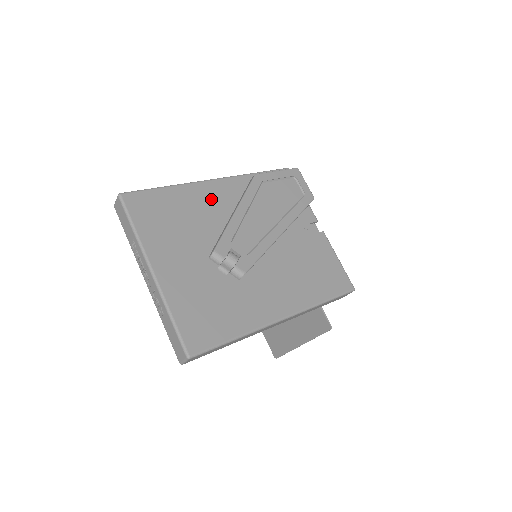
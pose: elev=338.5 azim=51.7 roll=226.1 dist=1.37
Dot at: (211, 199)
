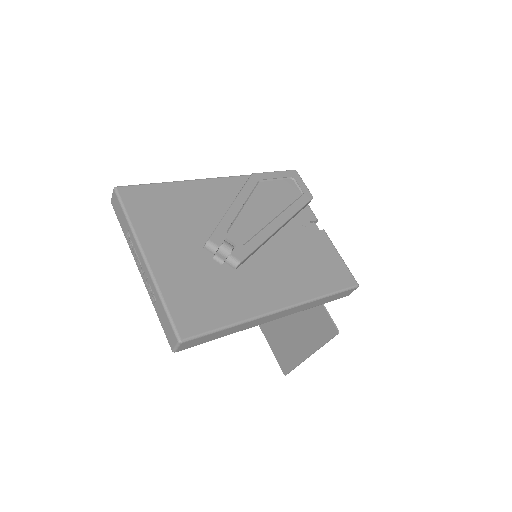
Dot at: (207, 195)
